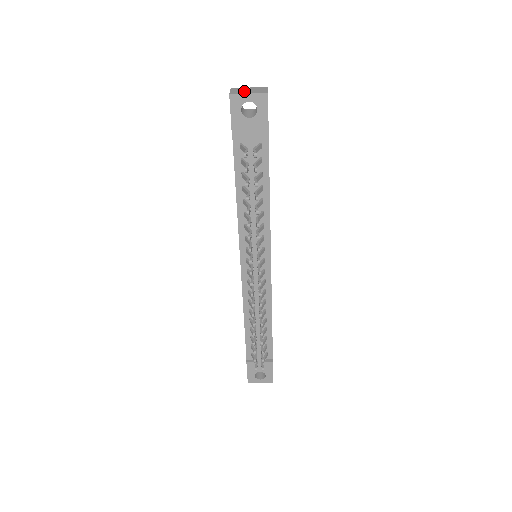
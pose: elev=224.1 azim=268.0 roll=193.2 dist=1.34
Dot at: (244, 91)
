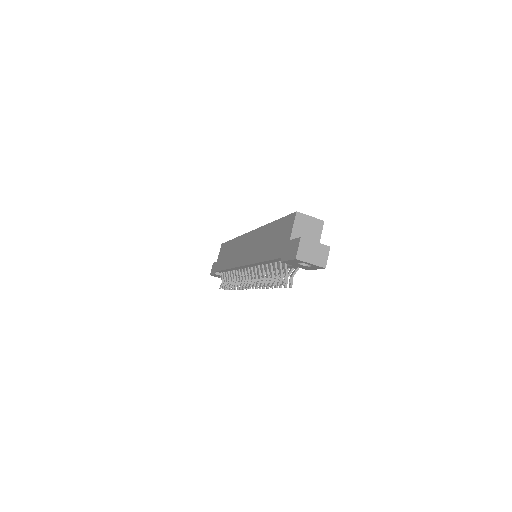
Dot at: (309, 255)
